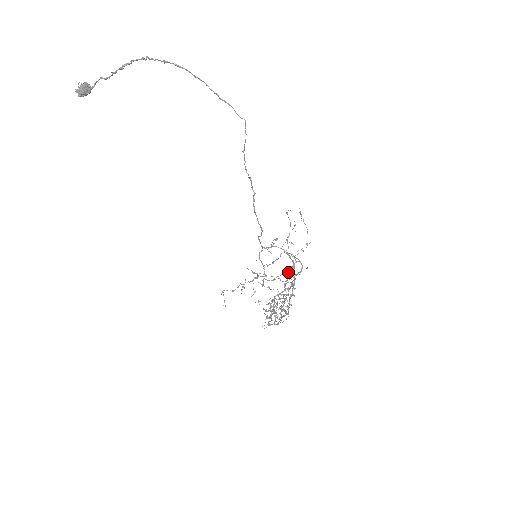
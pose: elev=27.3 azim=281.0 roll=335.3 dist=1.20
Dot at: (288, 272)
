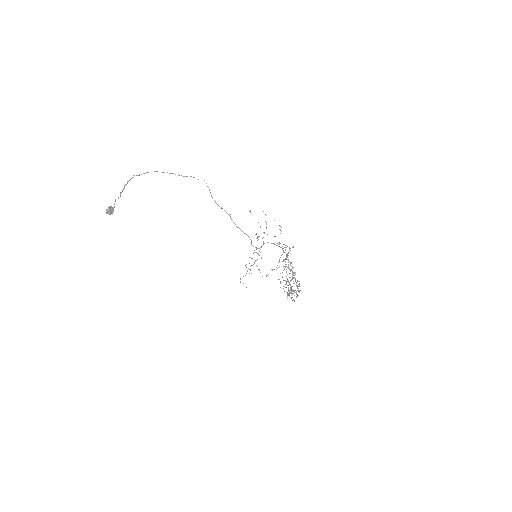
Dot at: occluded
